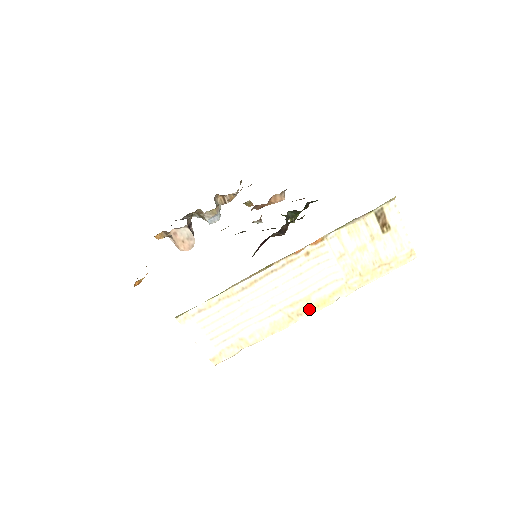
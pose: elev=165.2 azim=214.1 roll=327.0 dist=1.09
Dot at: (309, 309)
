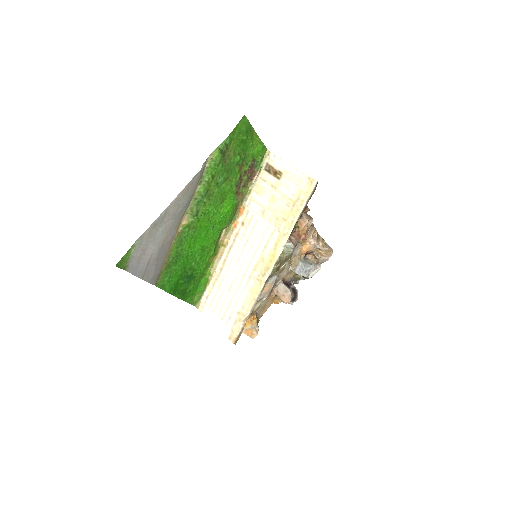
Dot at: (267, 267)
